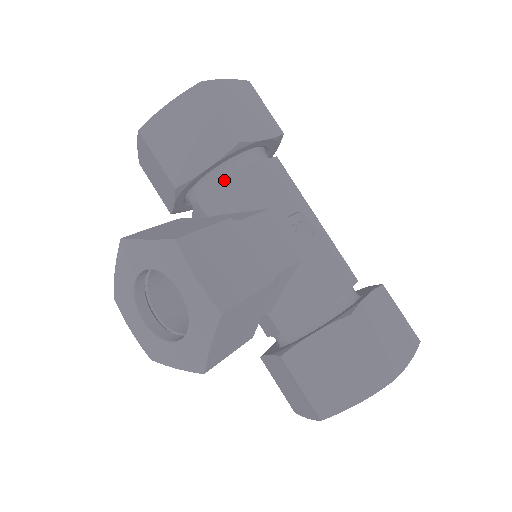
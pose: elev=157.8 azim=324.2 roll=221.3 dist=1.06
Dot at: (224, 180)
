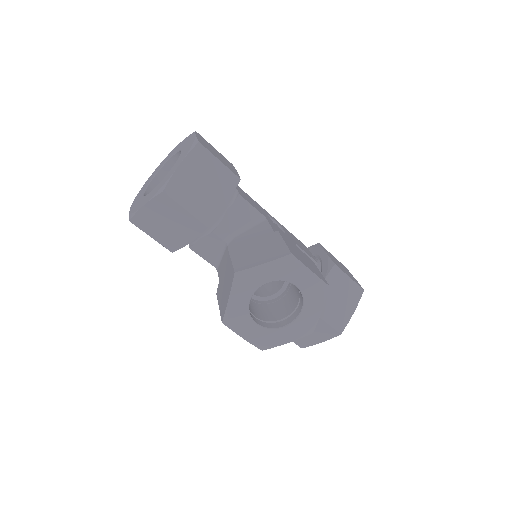
Dot at: (230, 210)
